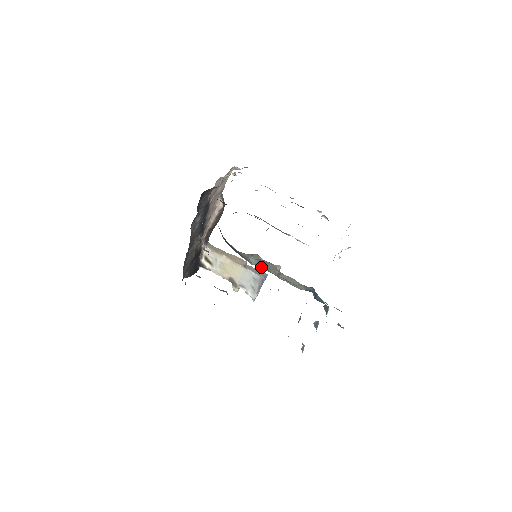
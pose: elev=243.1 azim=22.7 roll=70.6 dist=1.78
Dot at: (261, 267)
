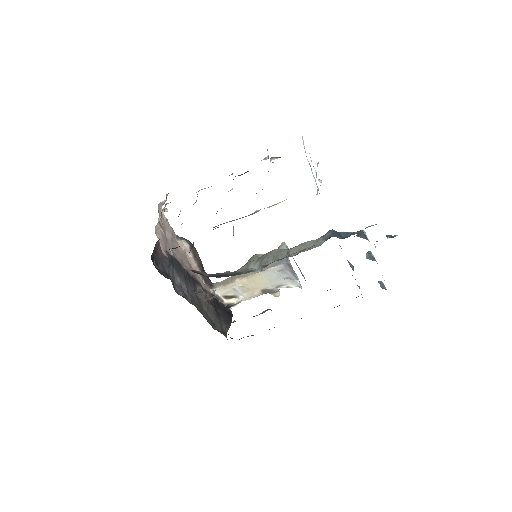
Dot at: (266, 264)
